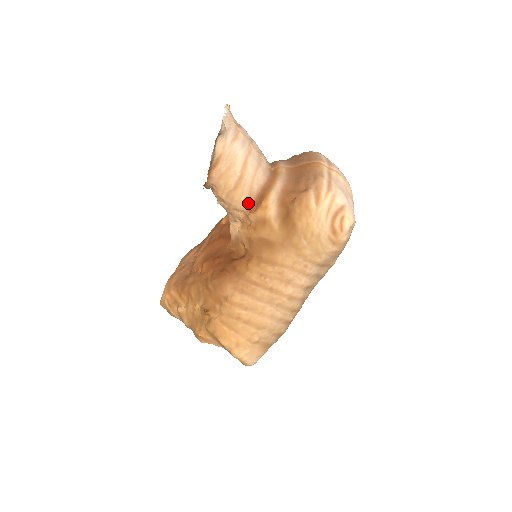
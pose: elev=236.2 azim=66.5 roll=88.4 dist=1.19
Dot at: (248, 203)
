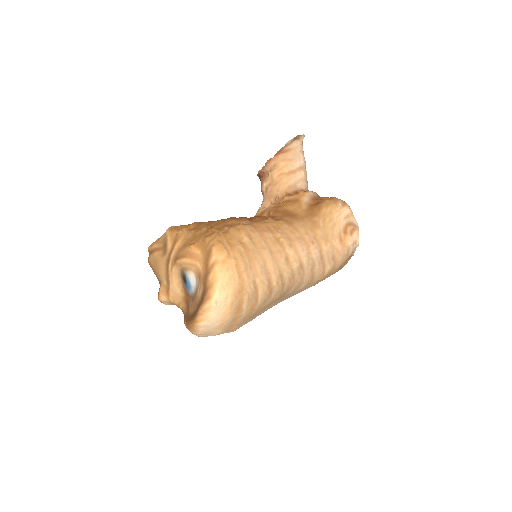
Dot at: (289, 190)
